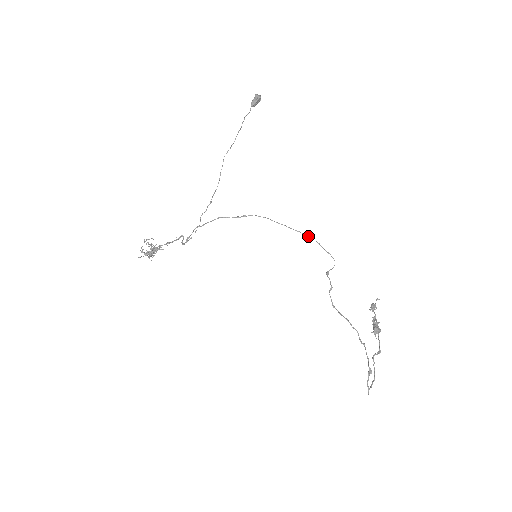
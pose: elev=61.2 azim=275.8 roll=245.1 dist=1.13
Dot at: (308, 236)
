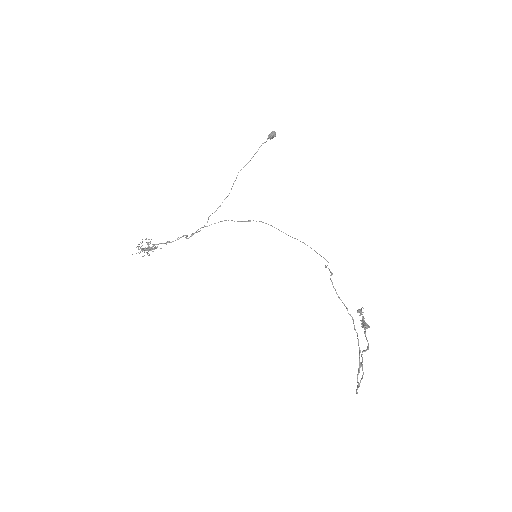
Dot at: (305, 244)
